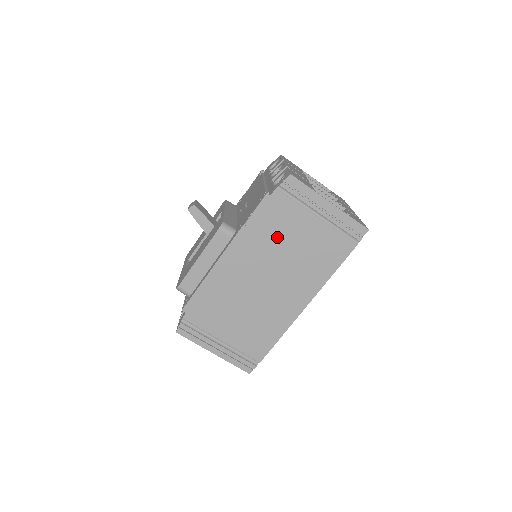
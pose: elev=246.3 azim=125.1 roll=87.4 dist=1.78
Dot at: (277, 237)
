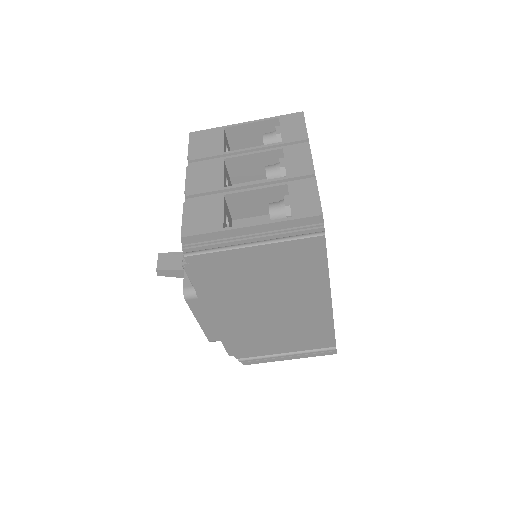
Dot at: (236, 282)
